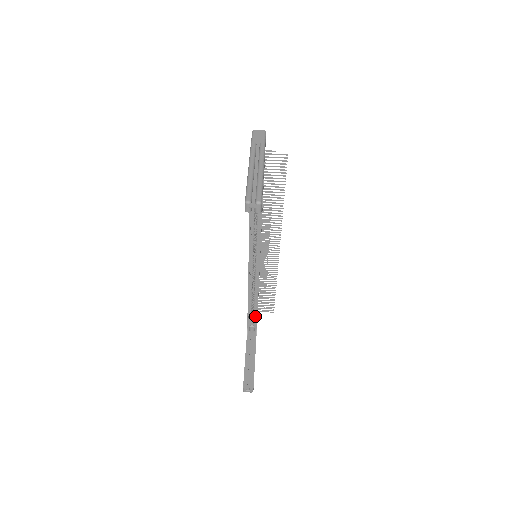
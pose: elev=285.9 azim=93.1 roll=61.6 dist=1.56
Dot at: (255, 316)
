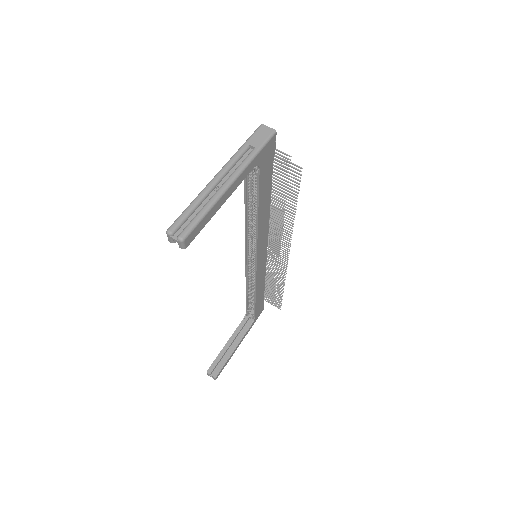
Dot at: occluded
